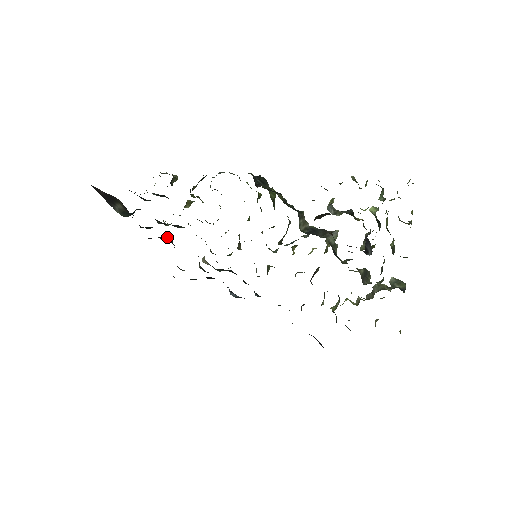
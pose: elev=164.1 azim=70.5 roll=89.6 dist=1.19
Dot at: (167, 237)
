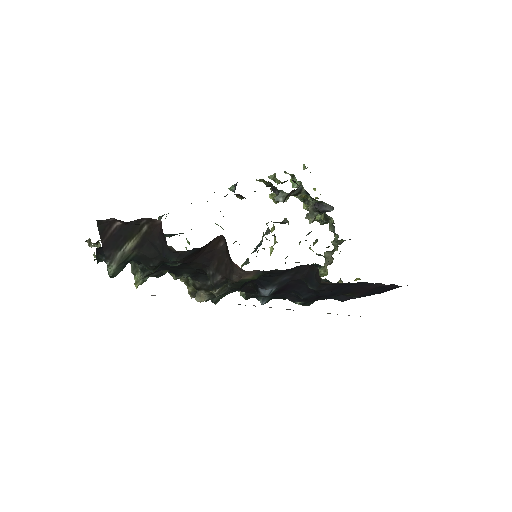
Dot at: (213, 241)
